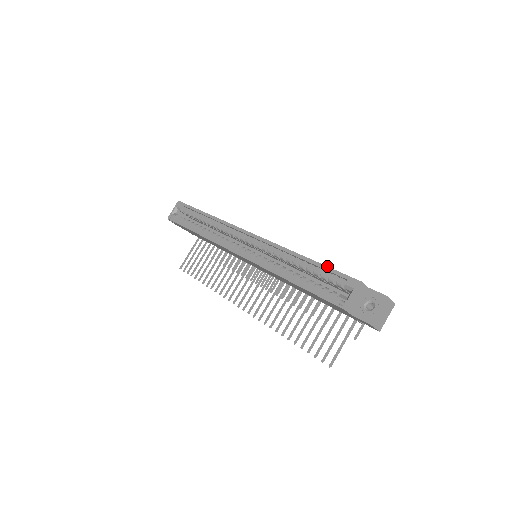
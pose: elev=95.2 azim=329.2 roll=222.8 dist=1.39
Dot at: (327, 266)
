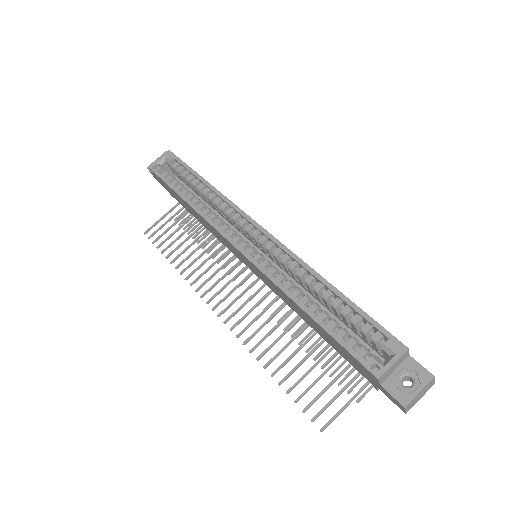
Dot at: occluded
